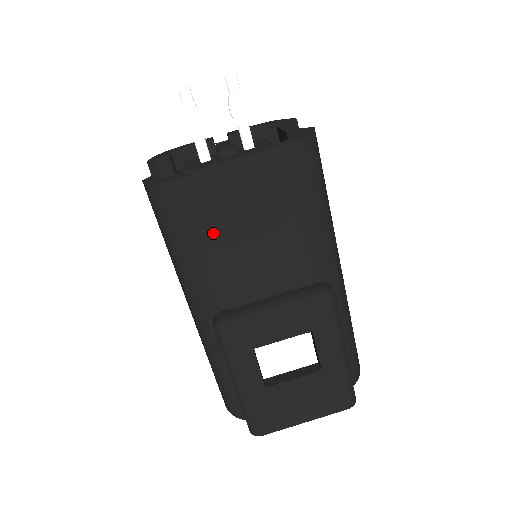
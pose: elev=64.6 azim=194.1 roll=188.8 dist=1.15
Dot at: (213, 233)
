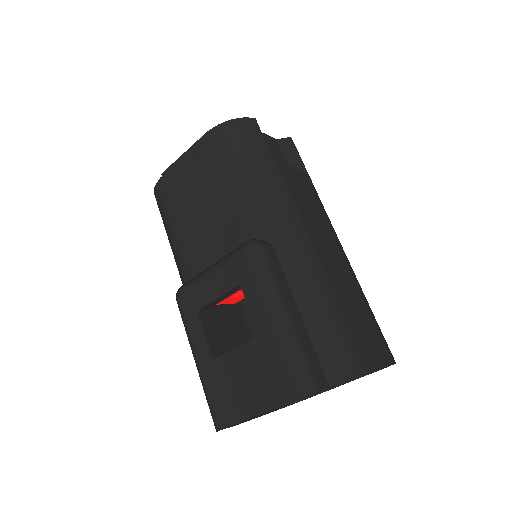
Dot at: (177, 215)
